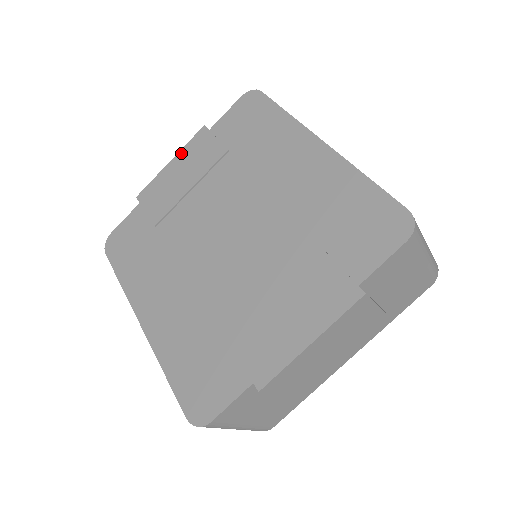
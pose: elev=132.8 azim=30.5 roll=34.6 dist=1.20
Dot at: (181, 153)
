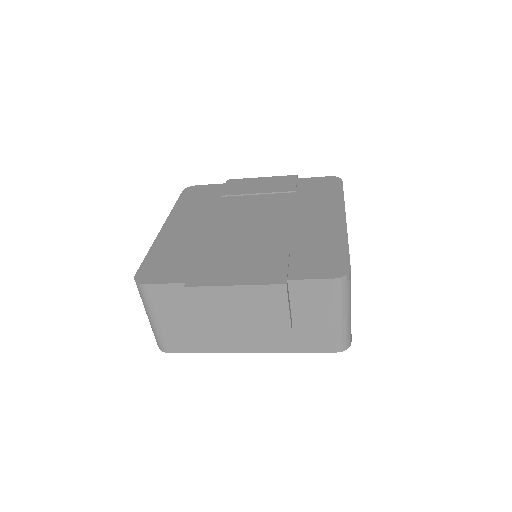
Dot at: (272, 177)
